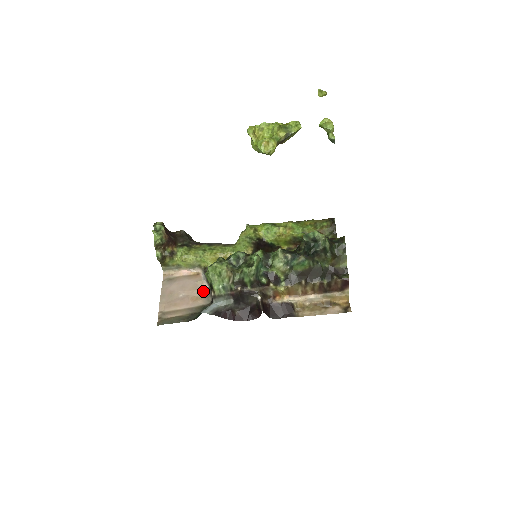
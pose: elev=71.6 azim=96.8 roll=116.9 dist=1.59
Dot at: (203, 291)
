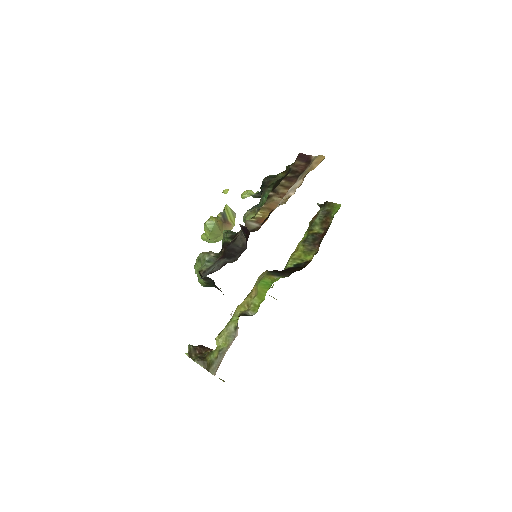
Dot at: occluded
